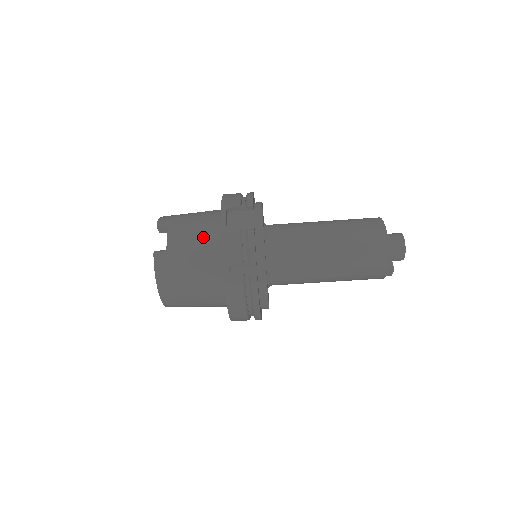
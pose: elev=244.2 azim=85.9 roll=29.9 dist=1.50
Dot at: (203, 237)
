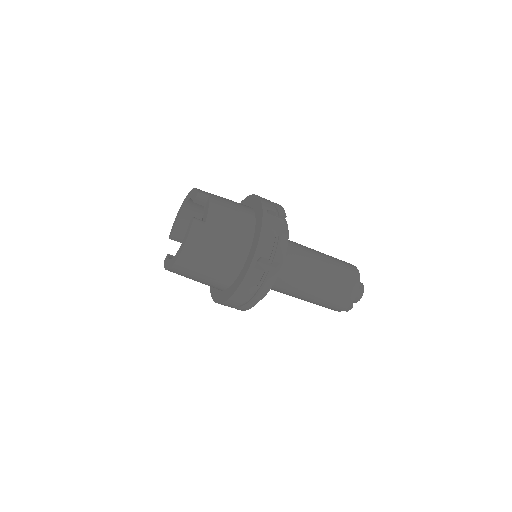
Dot at: (239, 224)
